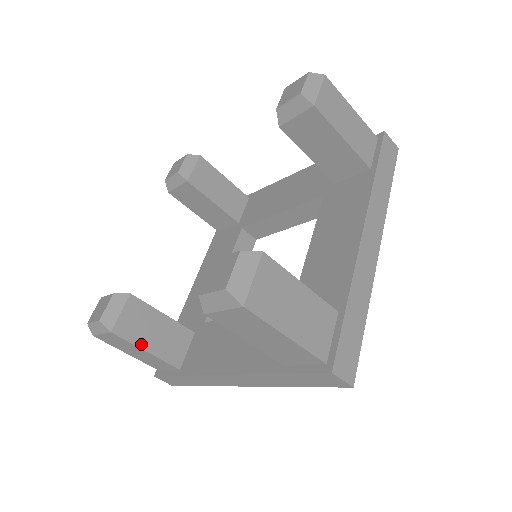
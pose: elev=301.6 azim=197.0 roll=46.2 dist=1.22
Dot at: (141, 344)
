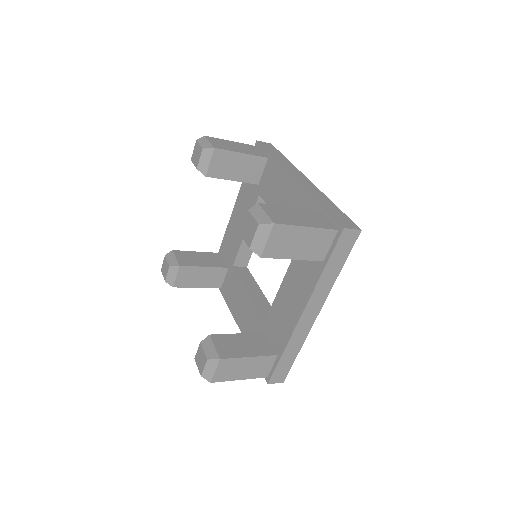
Dot at: (243, 355)
